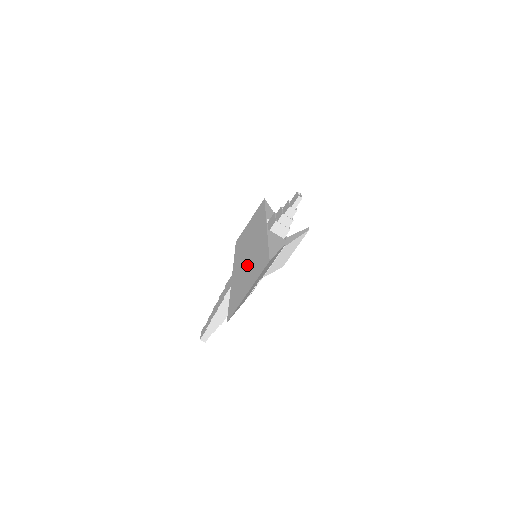
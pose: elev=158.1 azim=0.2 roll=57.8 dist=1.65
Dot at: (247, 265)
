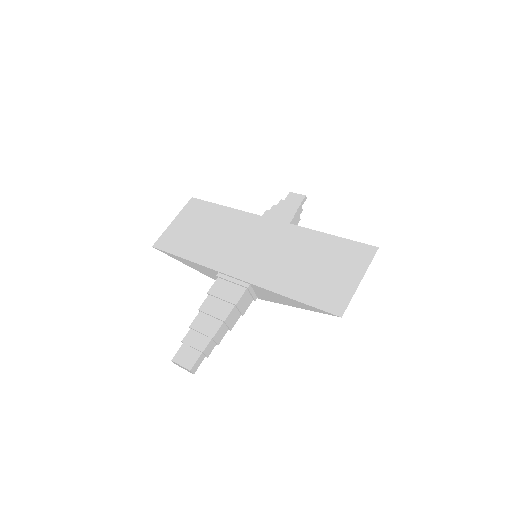
Dot at: (291, 260)
